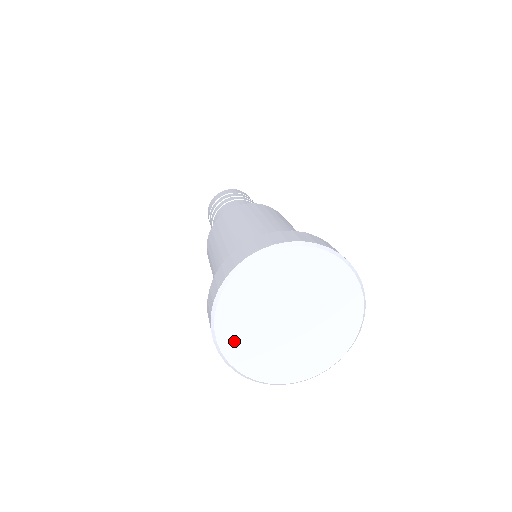
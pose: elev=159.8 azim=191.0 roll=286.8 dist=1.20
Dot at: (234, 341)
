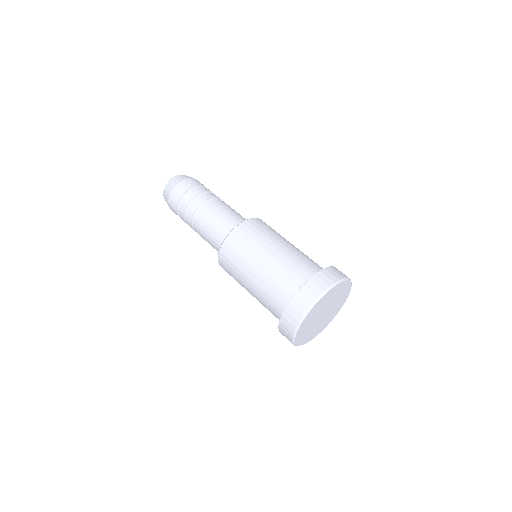
Dot at: (302, 338)
